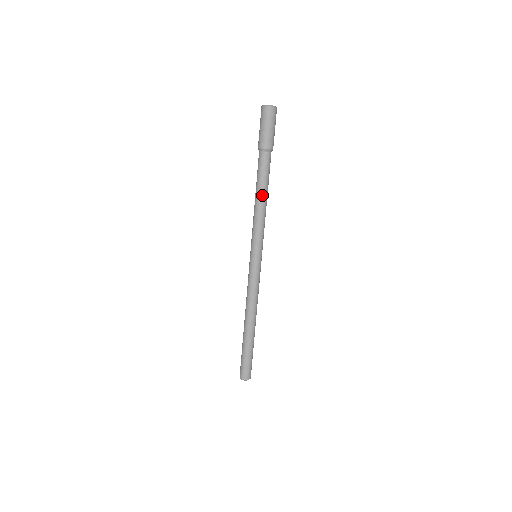
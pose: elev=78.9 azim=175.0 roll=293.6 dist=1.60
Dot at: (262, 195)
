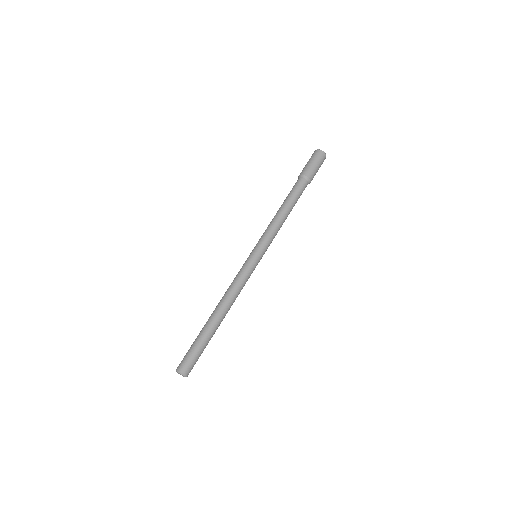
Dot at: (284, 206)
